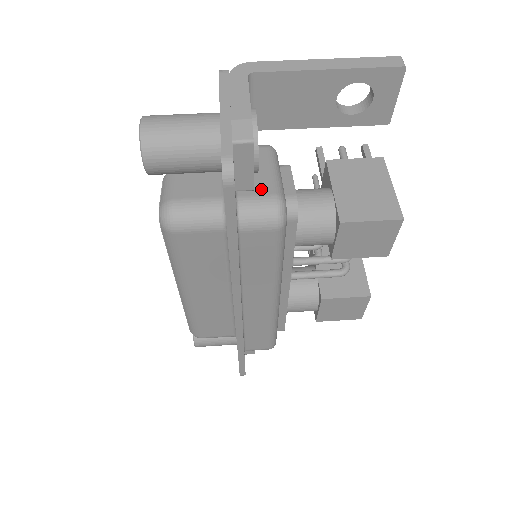
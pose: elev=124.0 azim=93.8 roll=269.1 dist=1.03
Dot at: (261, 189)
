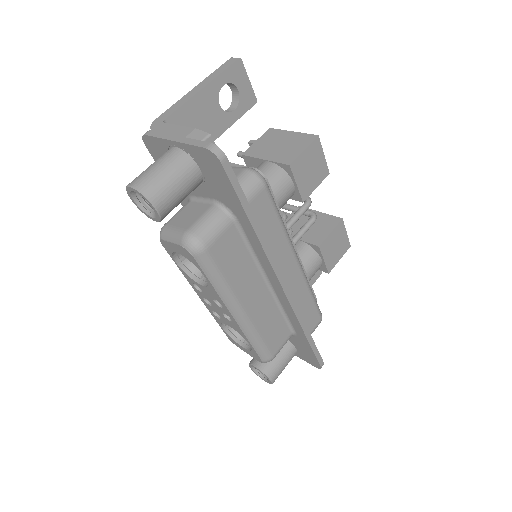
Dot at: occluded
